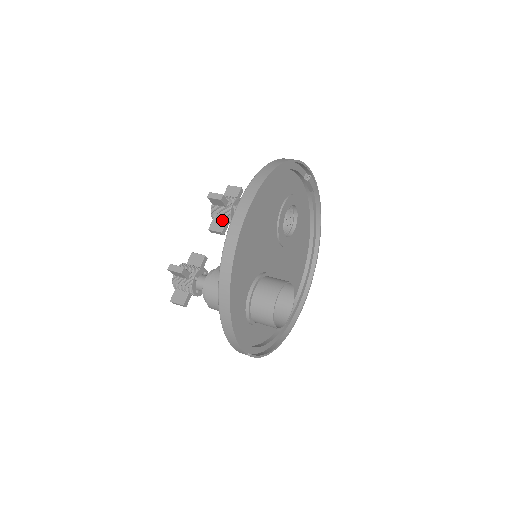
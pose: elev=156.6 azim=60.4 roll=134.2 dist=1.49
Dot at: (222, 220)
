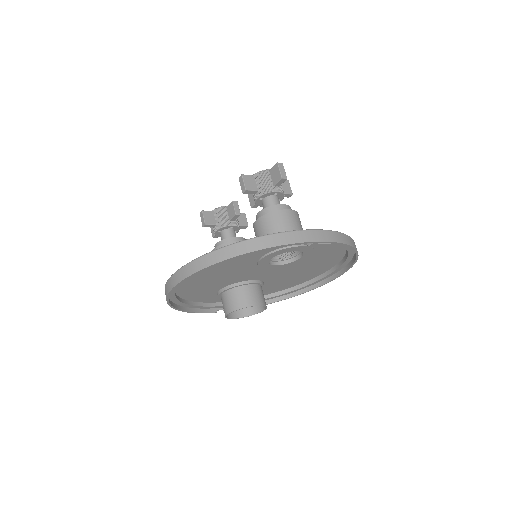
Dot at: occluded
